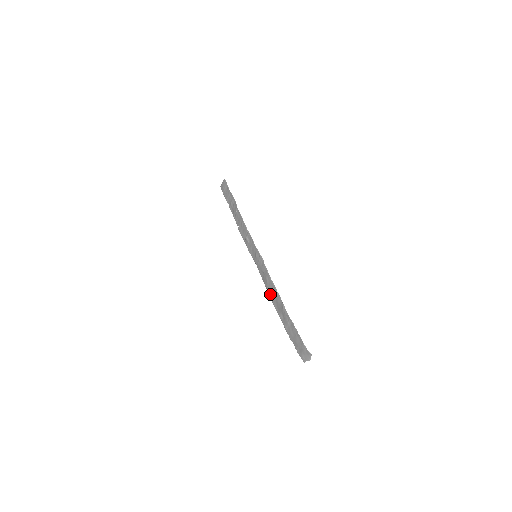
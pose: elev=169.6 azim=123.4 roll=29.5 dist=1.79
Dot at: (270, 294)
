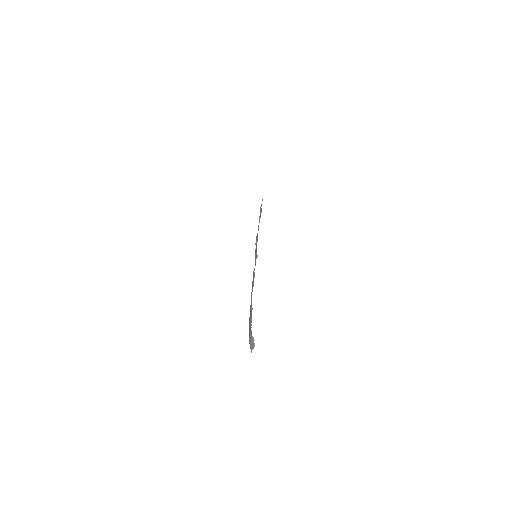
Dot at: occluded
